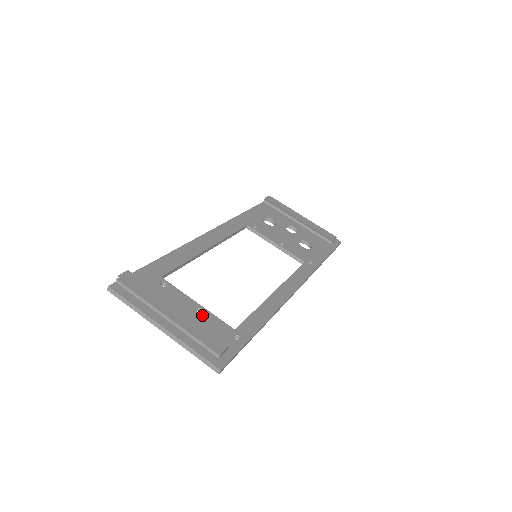
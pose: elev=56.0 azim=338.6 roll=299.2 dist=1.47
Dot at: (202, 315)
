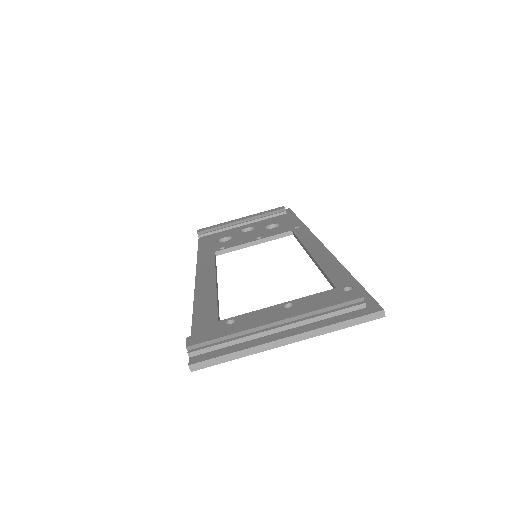
Dot at: (297, 305)
